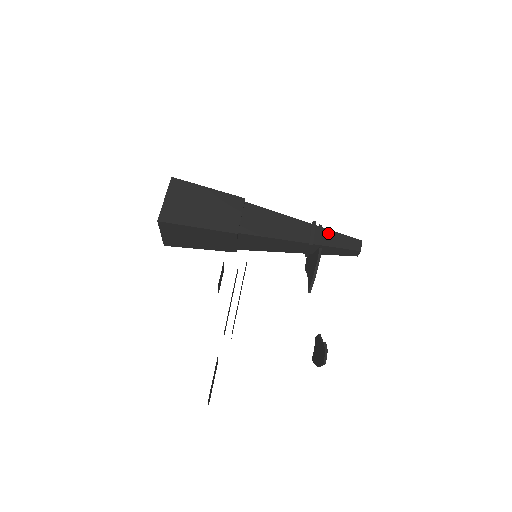
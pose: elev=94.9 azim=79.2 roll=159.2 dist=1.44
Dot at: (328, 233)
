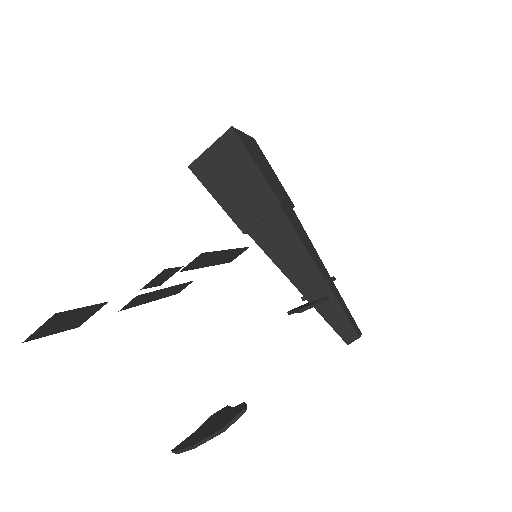
Dot at: (340, 296)
